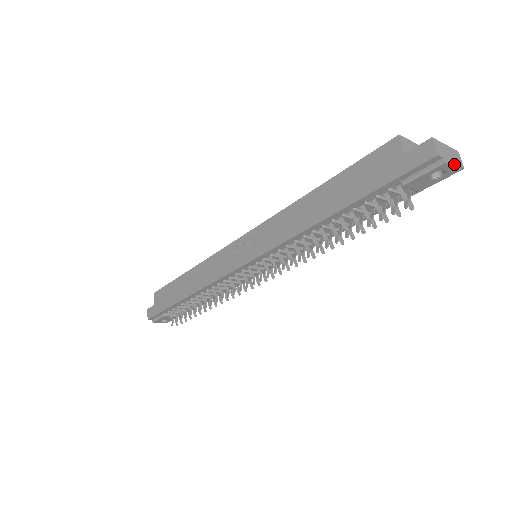
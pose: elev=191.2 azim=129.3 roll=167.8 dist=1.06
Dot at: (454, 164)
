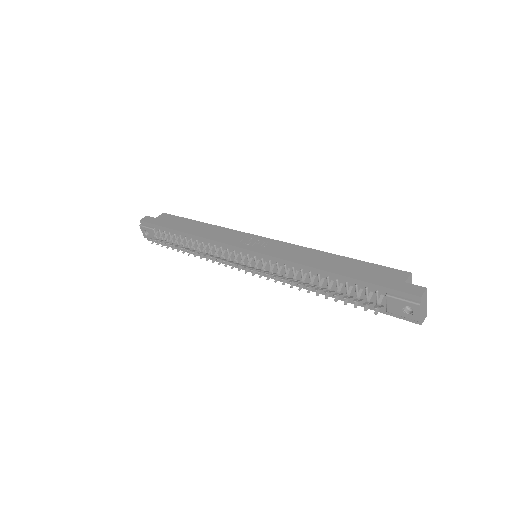
Dot at: (421, 314)
